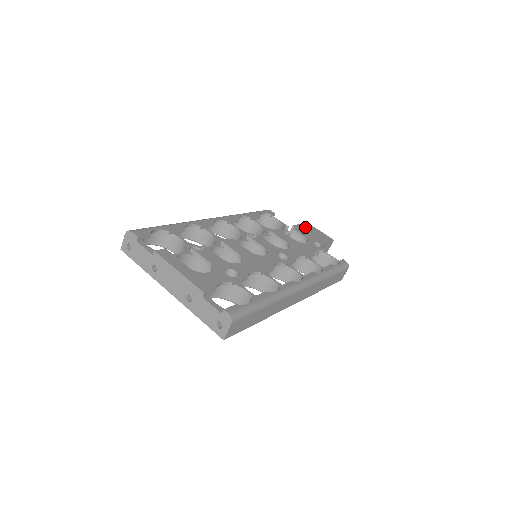
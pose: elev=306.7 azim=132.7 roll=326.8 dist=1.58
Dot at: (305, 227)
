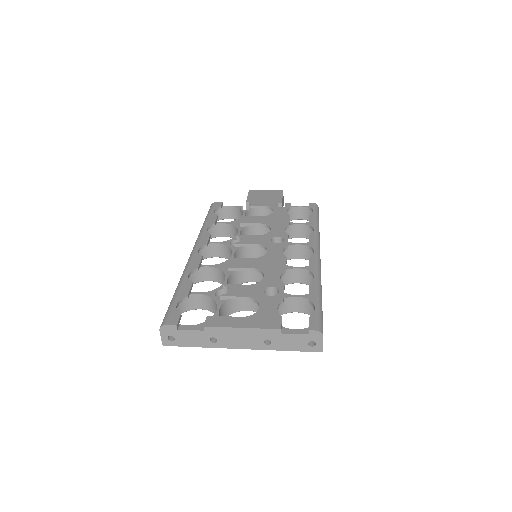
Dot at: (254, 196)
